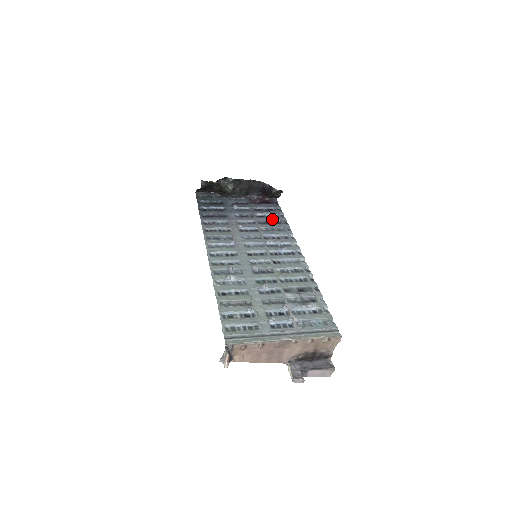
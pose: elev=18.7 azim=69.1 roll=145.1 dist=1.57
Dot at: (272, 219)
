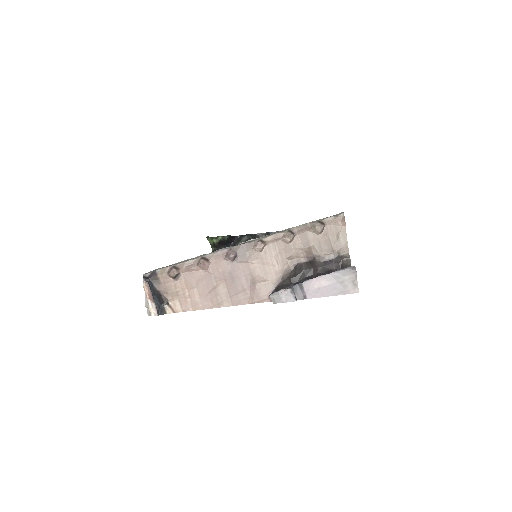
Dot at: occluded
